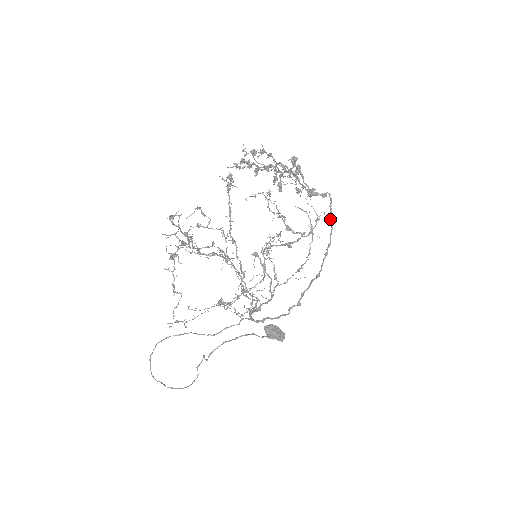
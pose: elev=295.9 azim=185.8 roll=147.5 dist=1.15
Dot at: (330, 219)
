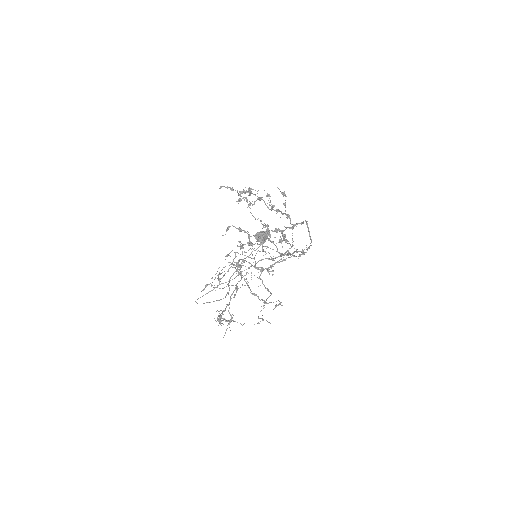
Dot at: (309, 236)
